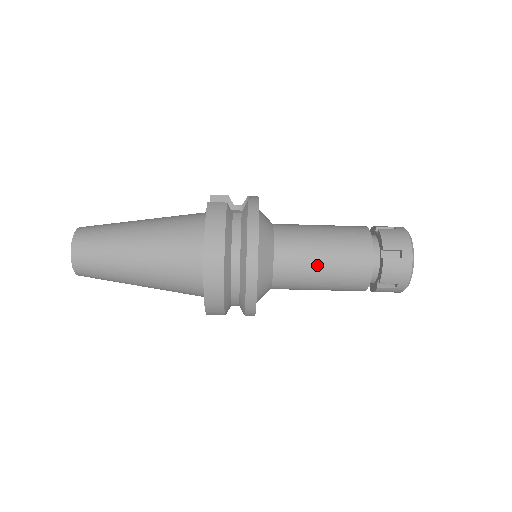
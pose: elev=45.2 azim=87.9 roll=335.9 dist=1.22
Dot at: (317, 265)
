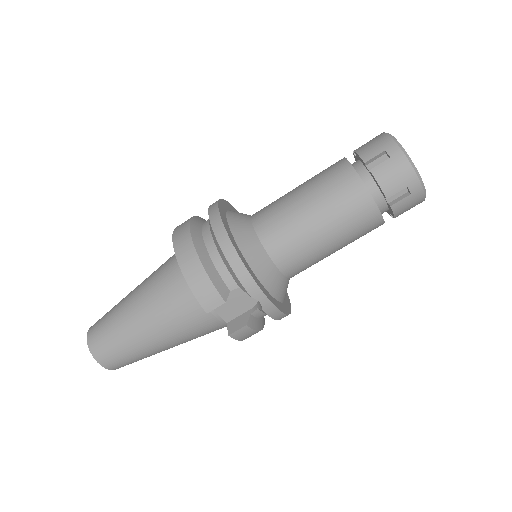
Dot at: (291, 194)
